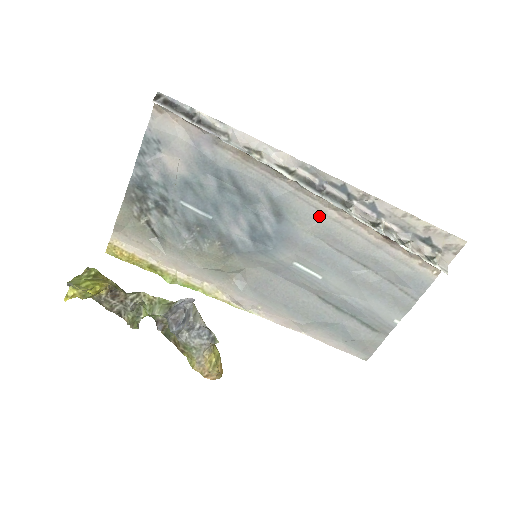
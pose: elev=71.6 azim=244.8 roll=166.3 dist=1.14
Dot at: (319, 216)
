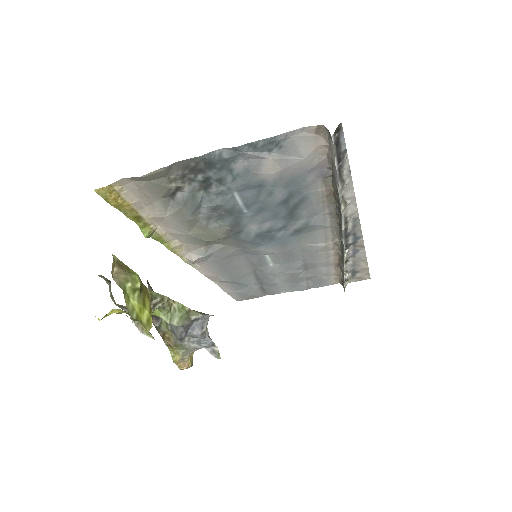
Dot at: (321, 242)
